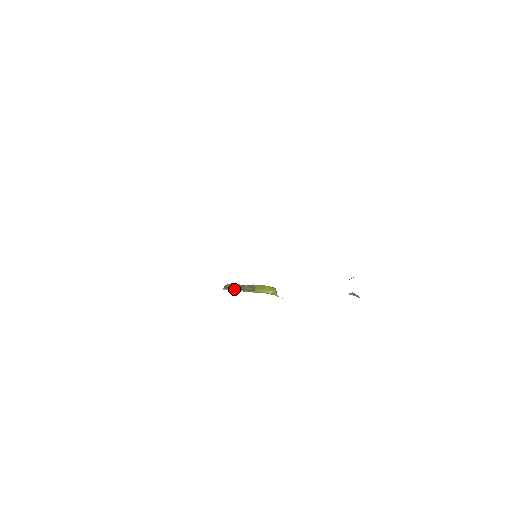
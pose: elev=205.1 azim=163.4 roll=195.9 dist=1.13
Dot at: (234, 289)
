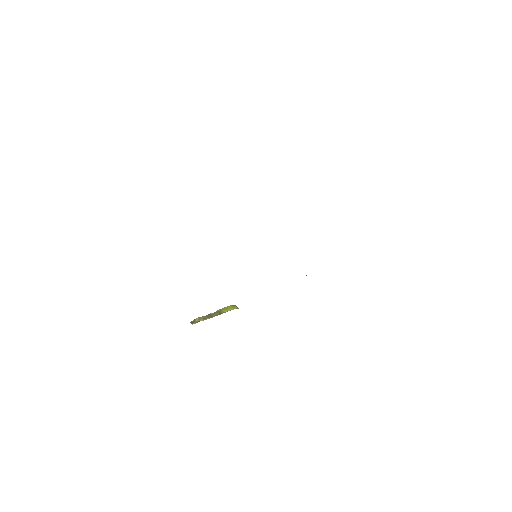
Dot at: (202, 320)
